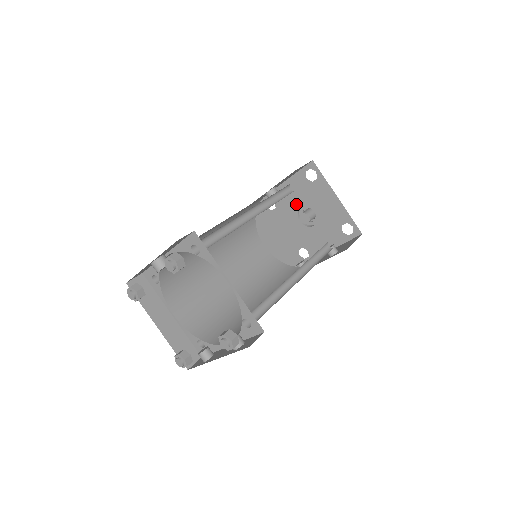
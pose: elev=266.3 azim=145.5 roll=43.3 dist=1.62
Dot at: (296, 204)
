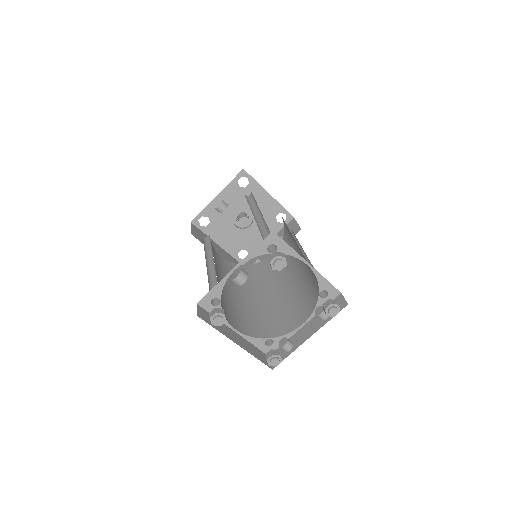
Dot at: (231, 212)
